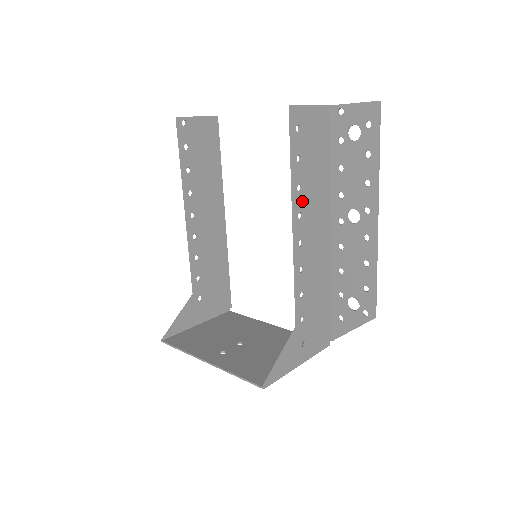
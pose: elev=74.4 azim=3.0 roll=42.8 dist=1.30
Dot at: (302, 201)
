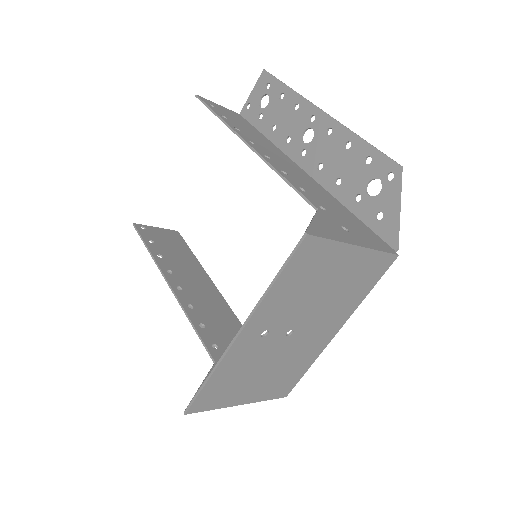
Dot at: (247, 137)
